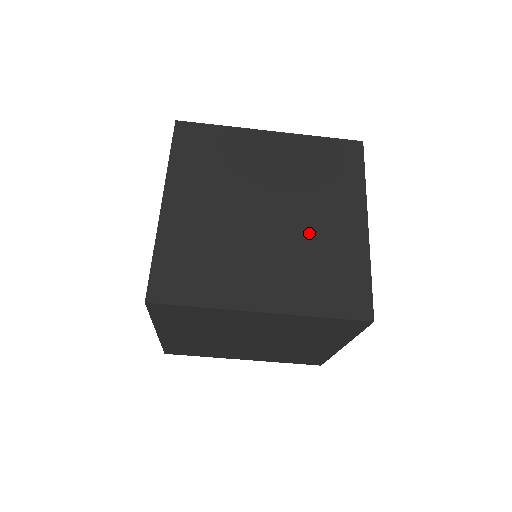
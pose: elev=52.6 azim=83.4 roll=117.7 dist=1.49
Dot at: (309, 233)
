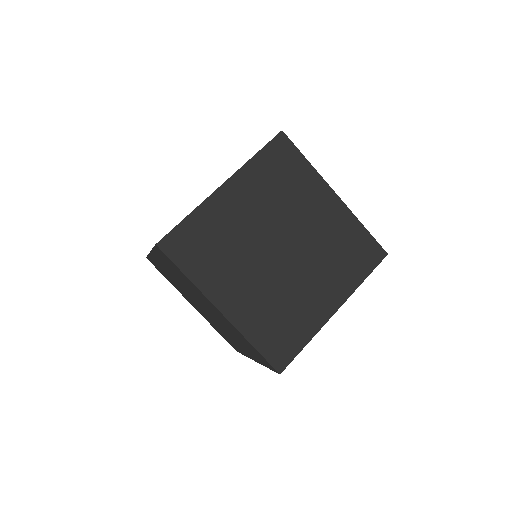
Dot at: occluded
